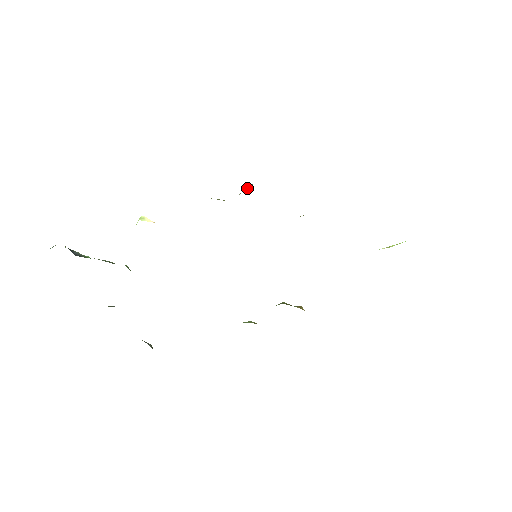
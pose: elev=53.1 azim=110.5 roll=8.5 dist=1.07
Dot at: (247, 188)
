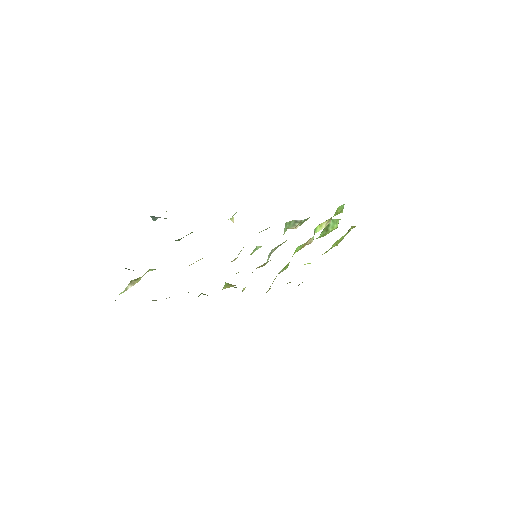
Dot at: (301, 223)
